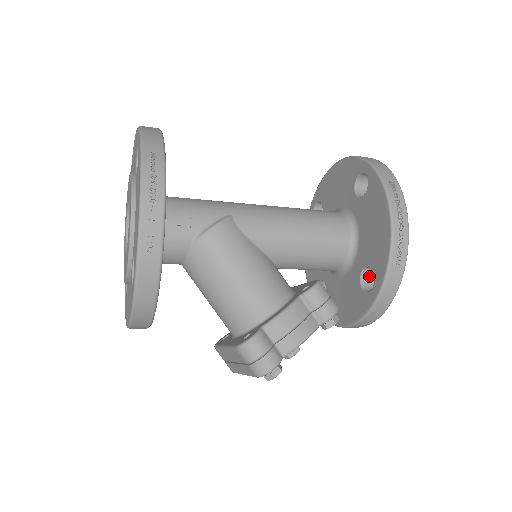
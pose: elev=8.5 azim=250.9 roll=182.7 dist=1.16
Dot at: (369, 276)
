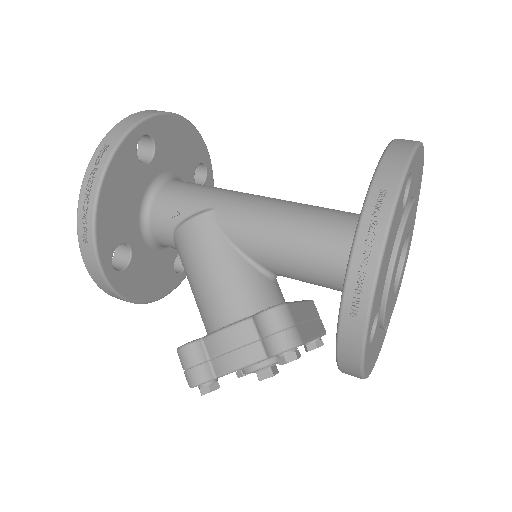
Dot at: occluded
